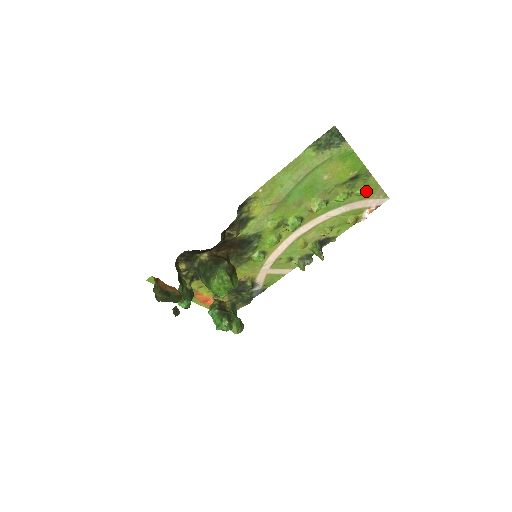
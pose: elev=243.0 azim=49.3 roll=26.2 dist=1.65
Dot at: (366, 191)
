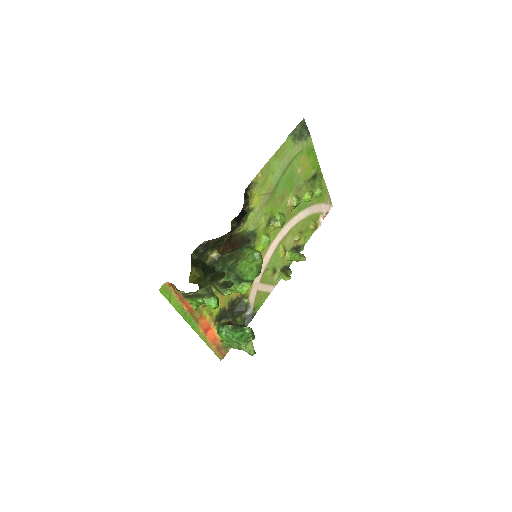
Dot at: occluded
